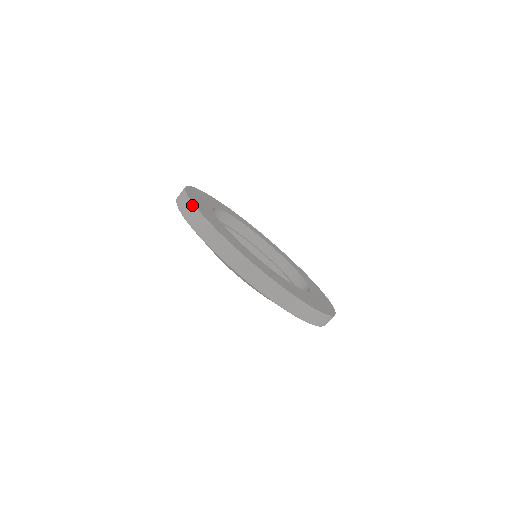
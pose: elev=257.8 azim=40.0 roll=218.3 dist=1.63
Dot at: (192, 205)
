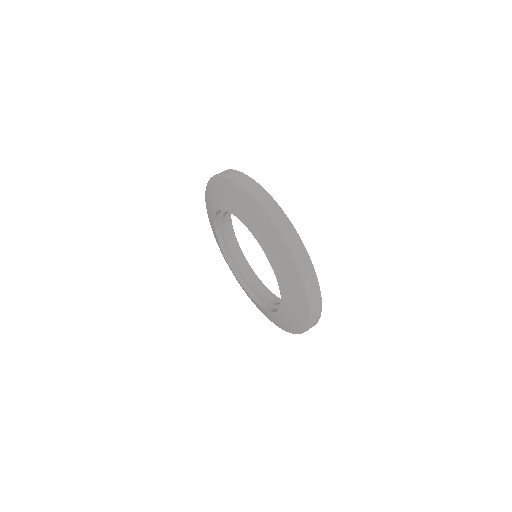
Dot at: occluded
